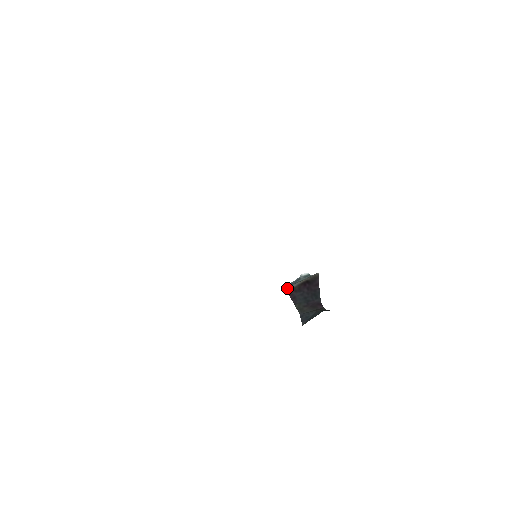
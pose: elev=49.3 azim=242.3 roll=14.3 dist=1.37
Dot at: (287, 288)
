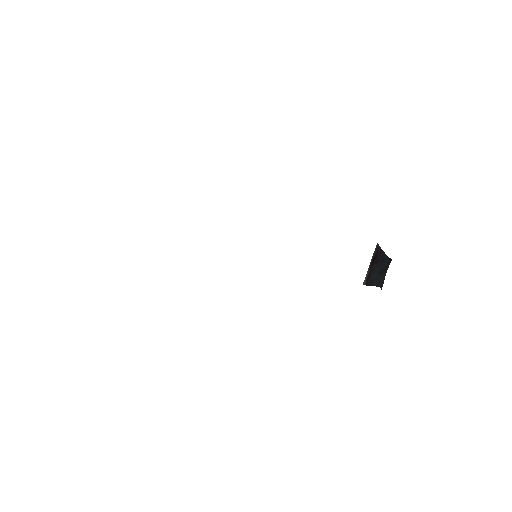
Dot at: (363, 283)
